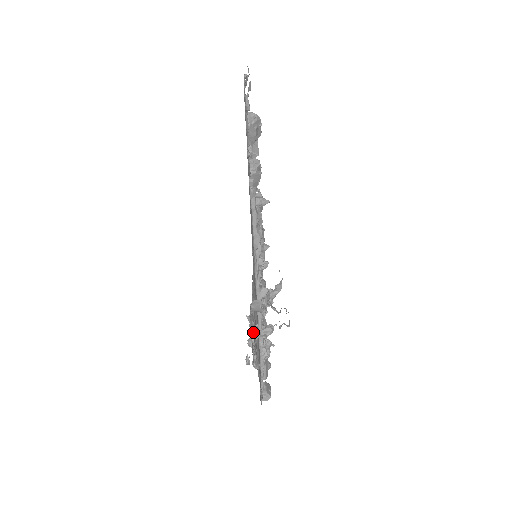
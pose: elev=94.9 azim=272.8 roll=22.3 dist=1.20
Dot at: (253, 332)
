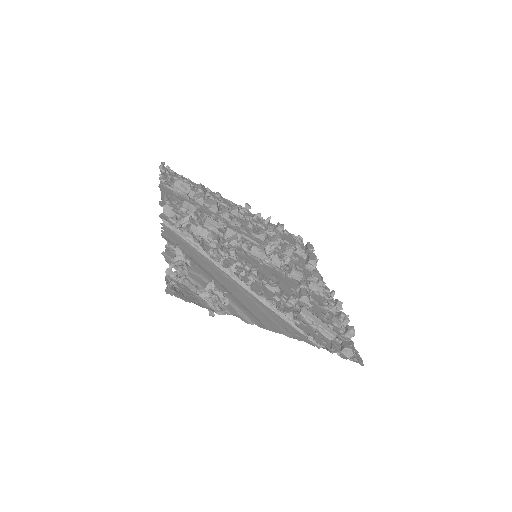
Dot at: (201, 293)
